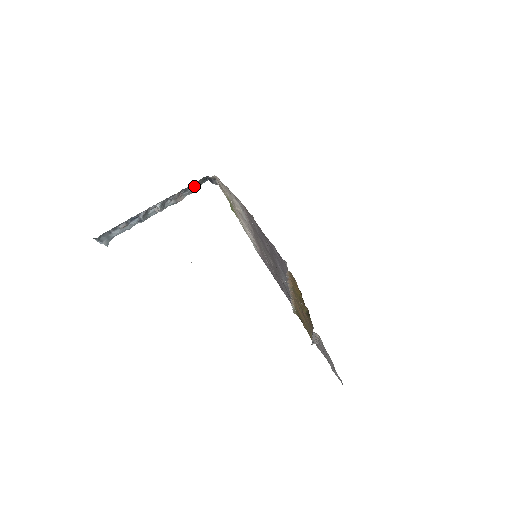
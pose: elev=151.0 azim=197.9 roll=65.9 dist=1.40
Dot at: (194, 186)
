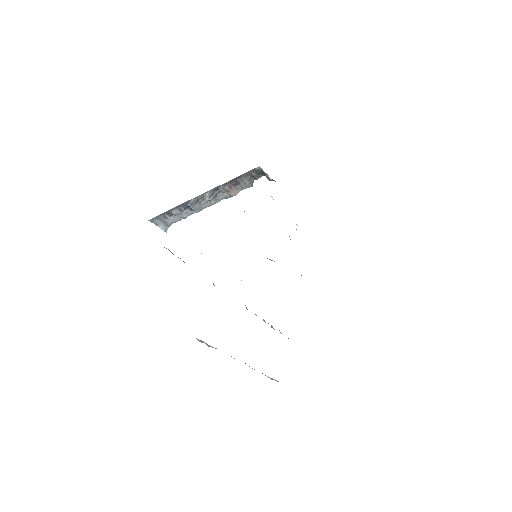
Dot at: (246, 179)
